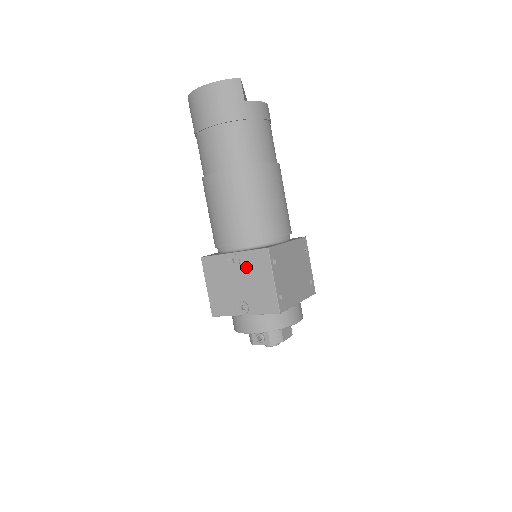
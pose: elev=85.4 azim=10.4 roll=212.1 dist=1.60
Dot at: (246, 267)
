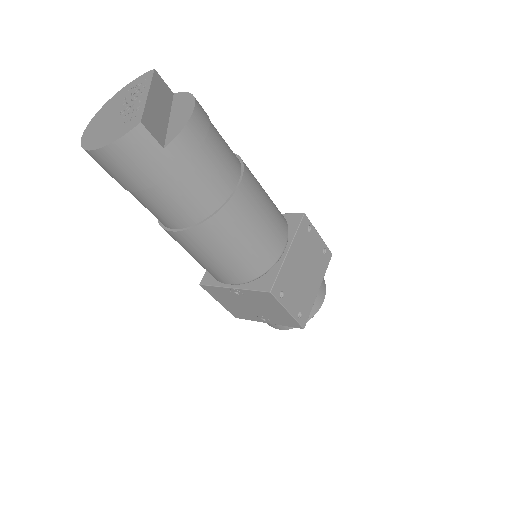
Dot at: (253, 299)
